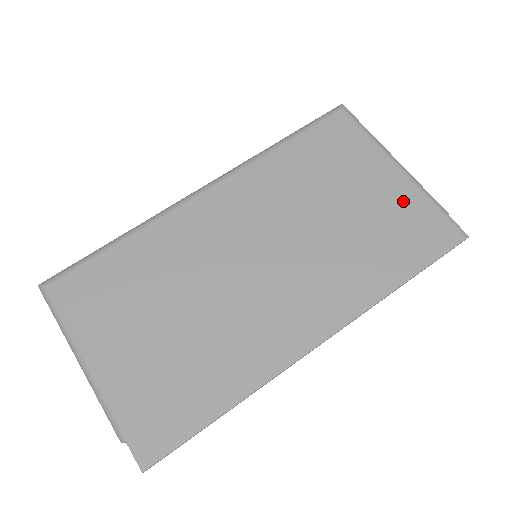
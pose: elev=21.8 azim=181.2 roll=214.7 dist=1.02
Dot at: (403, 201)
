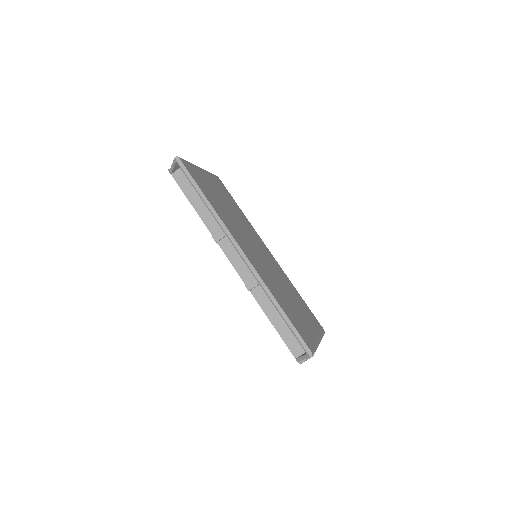
Dot at: (309, 331)
